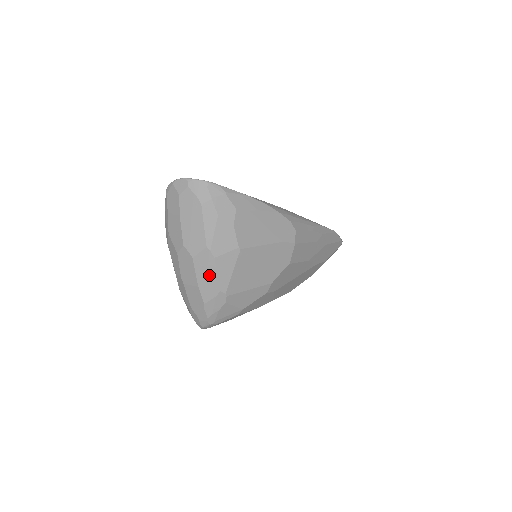
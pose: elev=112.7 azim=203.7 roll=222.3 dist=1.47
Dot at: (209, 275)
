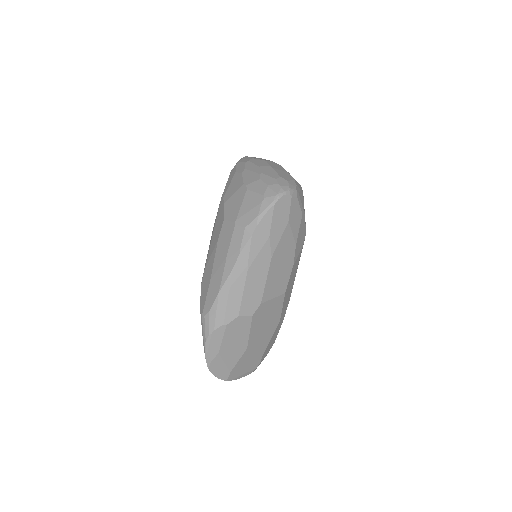
Dot at: occluded
